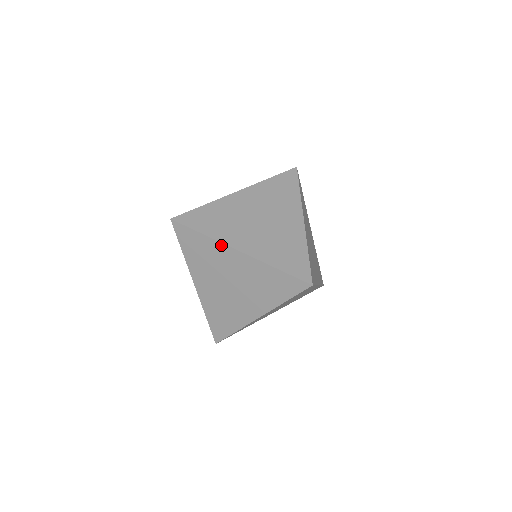
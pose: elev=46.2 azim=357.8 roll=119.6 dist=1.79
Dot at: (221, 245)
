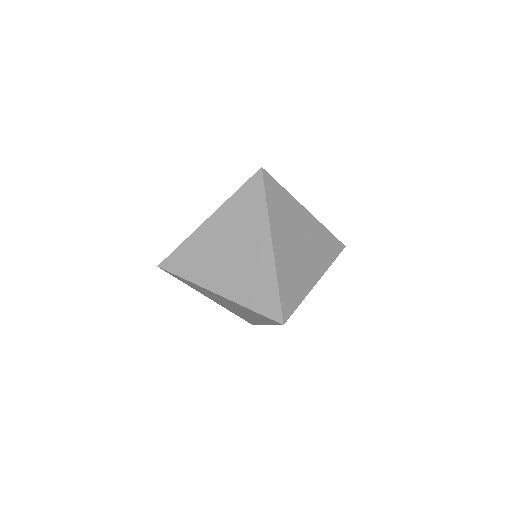
Dot at: (267, 226)
